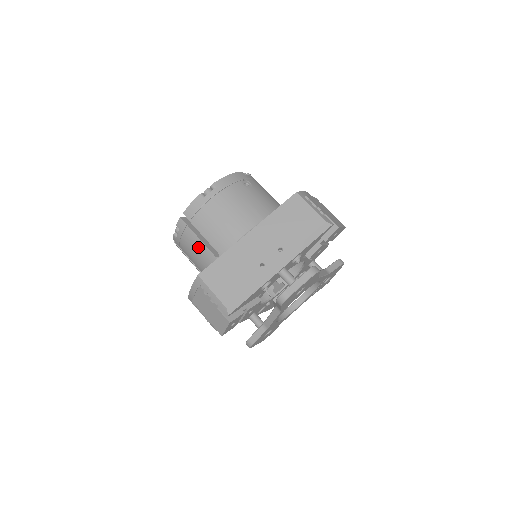
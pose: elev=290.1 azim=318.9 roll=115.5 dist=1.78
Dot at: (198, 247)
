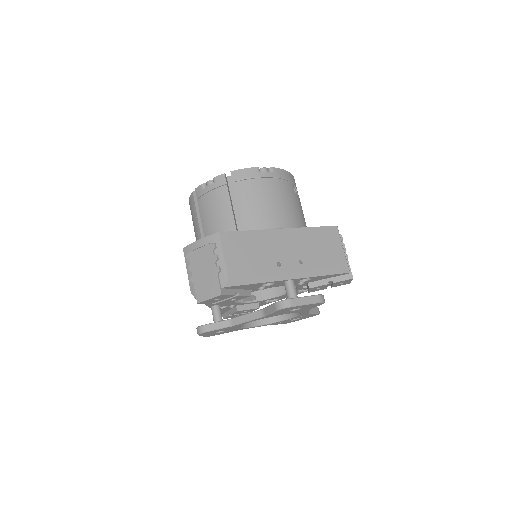
Dot at: (223, 210)
